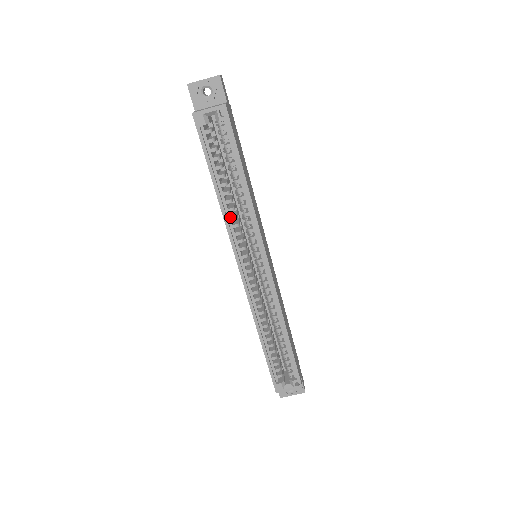
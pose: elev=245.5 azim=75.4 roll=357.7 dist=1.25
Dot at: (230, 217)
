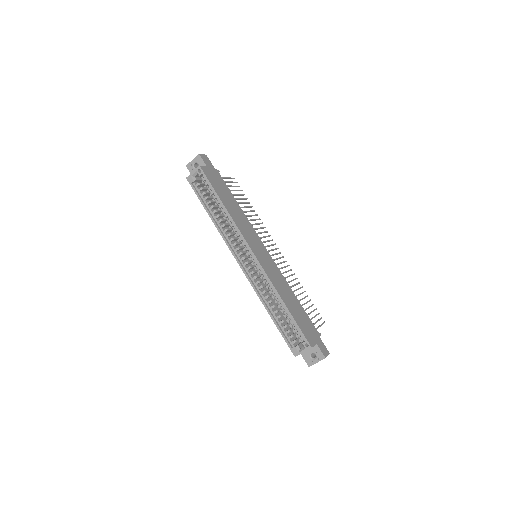
Dot at: (223, 231)
